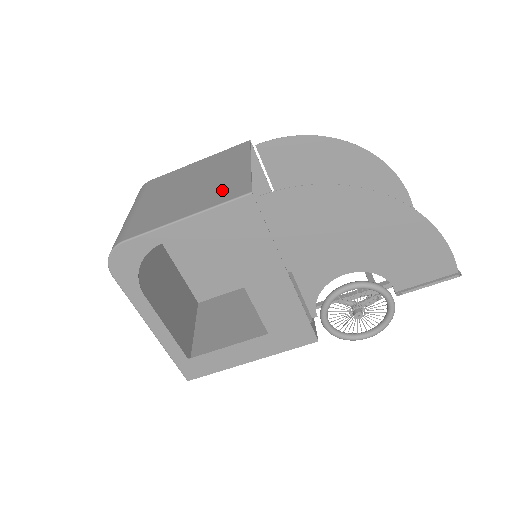
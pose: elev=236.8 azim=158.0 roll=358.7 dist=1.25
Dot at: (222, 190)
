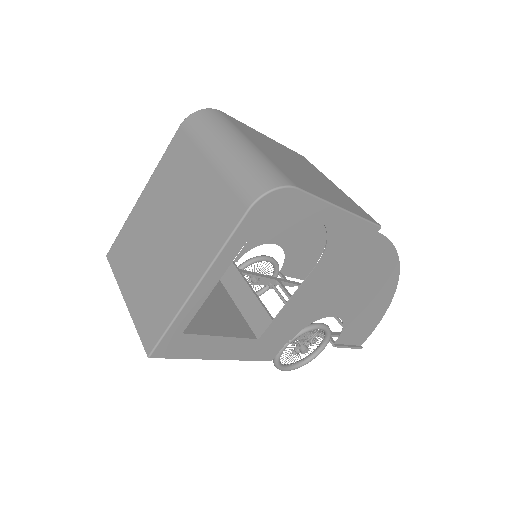
Dot at: (348, 202)
